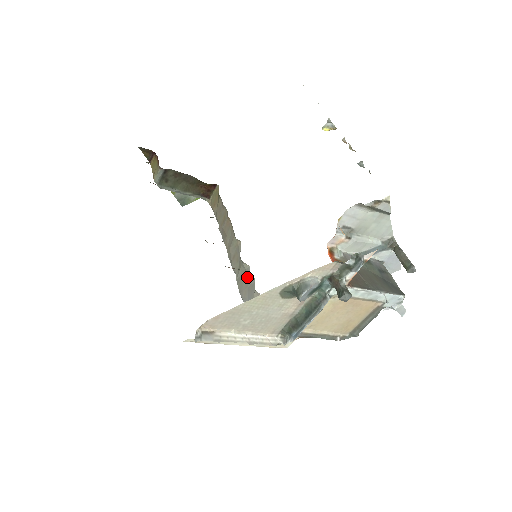
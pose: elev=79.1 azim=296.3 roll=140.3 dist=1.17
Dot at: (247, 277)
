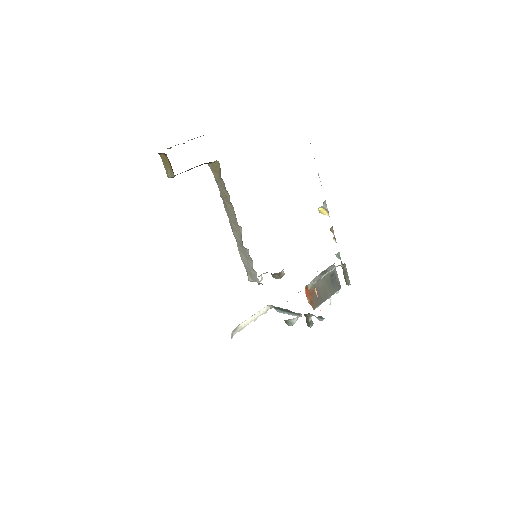
Dot at: (247, 254)
